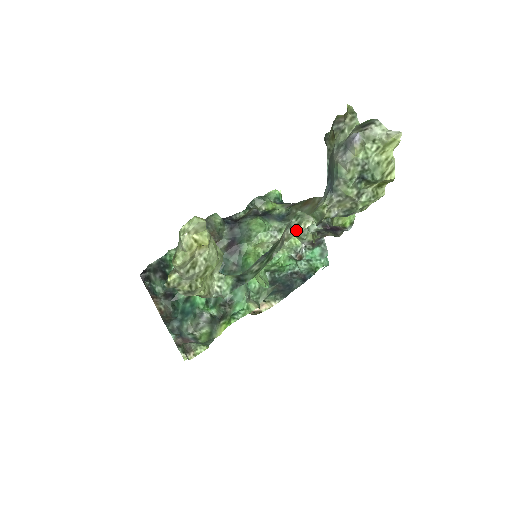
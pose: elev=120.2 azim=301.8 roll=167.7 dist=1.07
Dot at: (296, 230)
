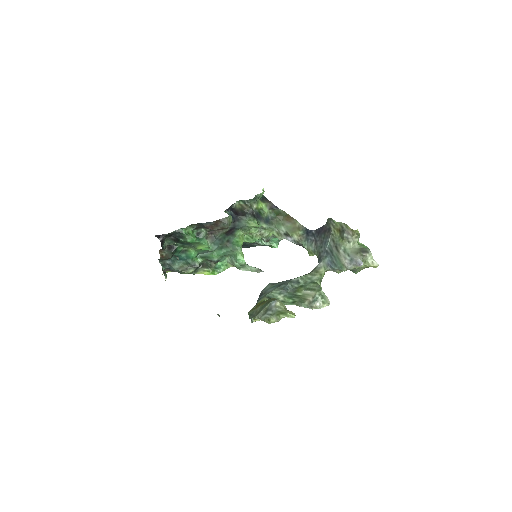
Dot at: (321, 306)
